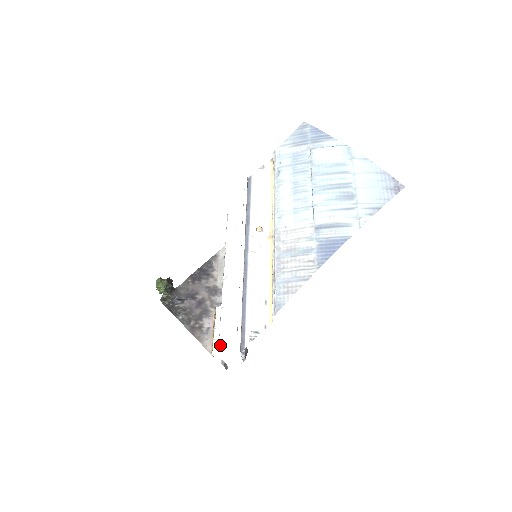
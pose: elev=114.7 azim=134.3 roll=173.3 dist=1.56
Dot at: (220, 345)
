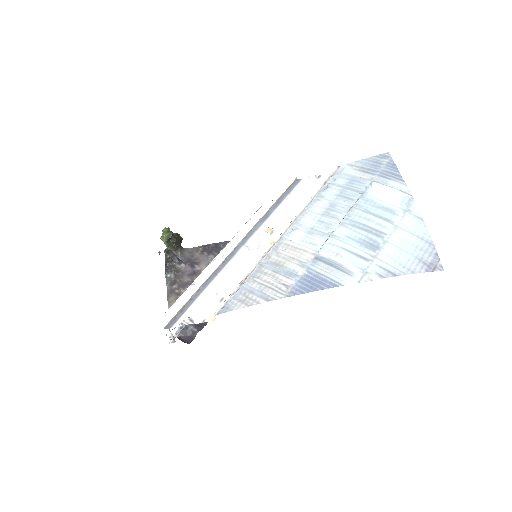
Dot at: (165, 315)
